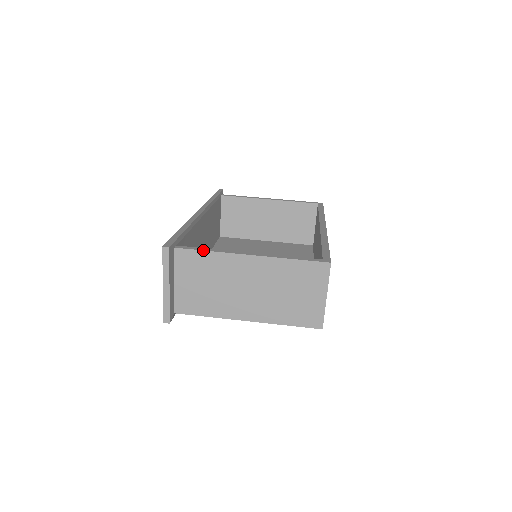
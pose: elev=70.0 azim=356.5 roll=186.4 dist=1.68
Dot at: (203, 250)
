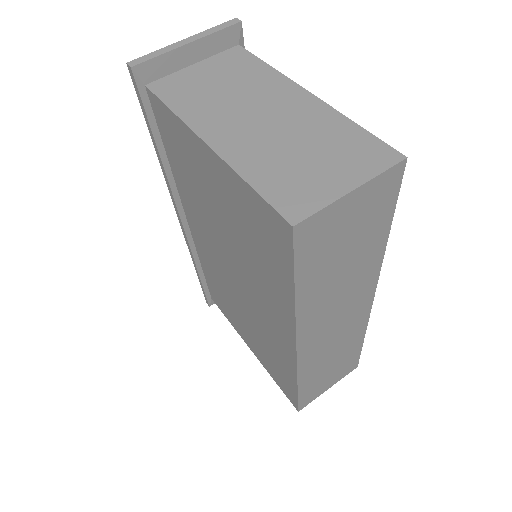
Dot at: occluded
